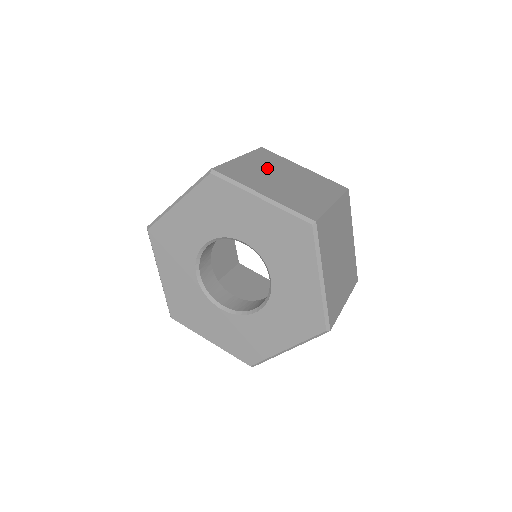
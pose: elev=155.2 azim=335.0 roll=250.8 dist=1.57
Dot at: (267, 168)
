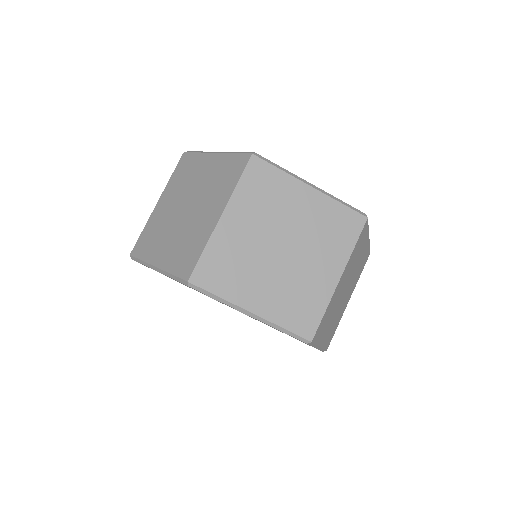
Dot at: (259, 229)
